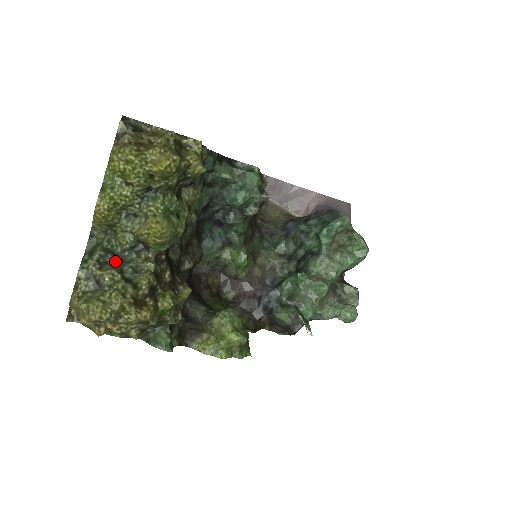
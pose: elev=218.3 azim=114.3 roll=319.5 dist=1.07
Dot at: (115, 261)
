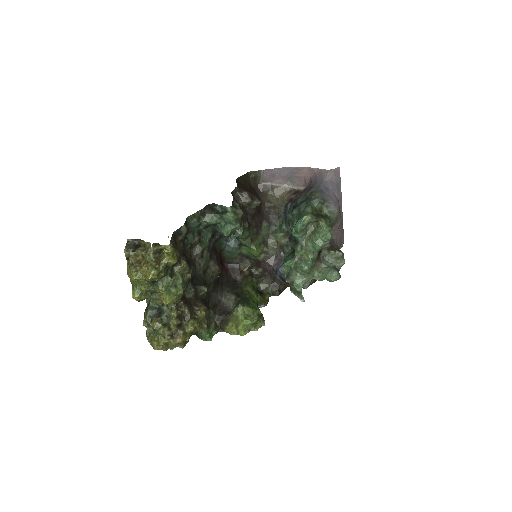
Dot at: (158, 313)
